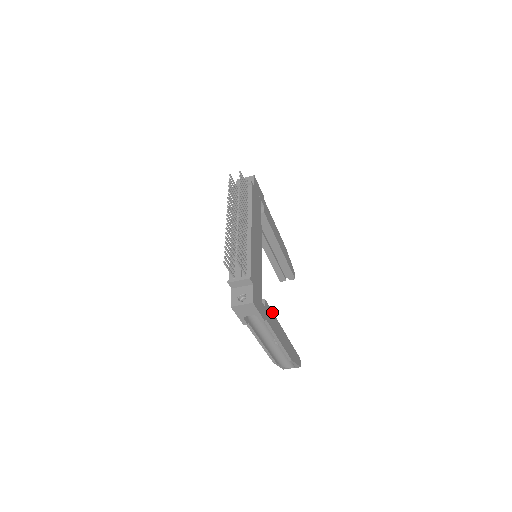
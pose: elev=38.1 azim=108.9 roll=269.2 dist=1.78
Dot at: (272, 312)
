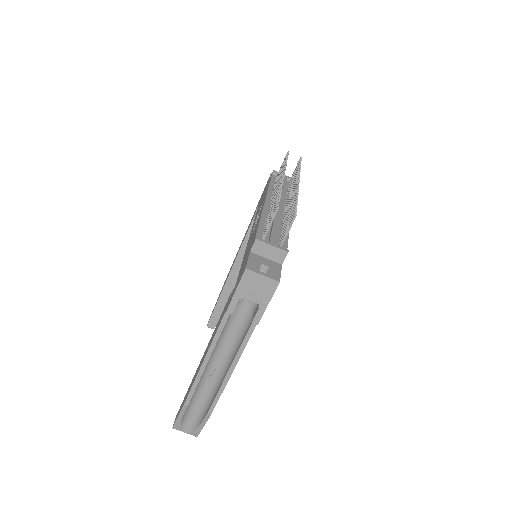
Dot at: occluded
